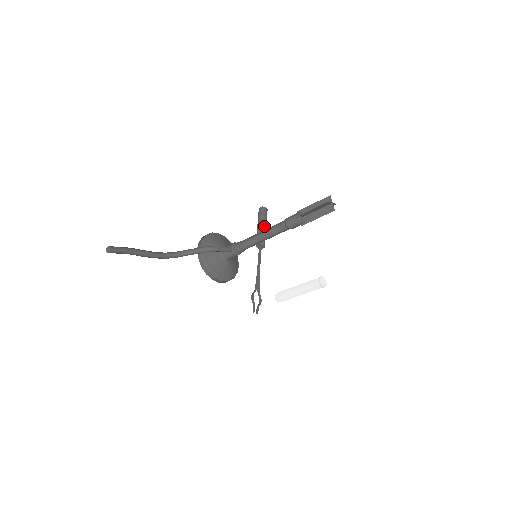
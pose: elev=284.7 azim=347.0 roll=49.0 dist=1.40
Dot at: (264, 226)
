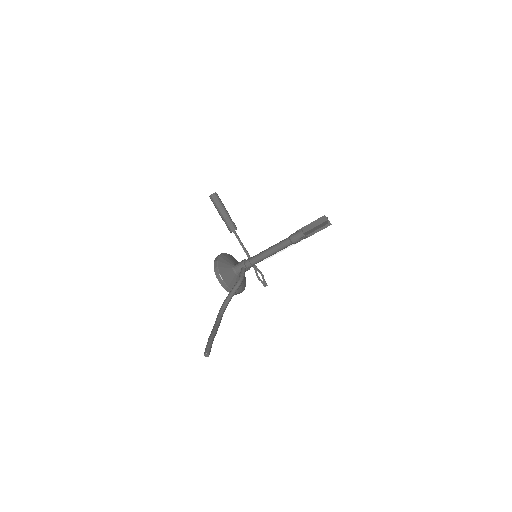
Dot at: (226, 212)
